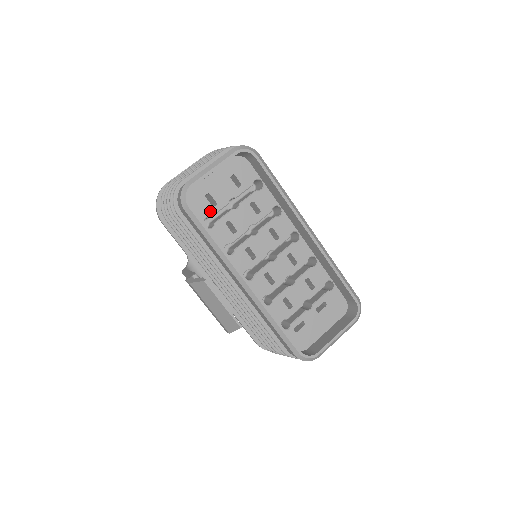
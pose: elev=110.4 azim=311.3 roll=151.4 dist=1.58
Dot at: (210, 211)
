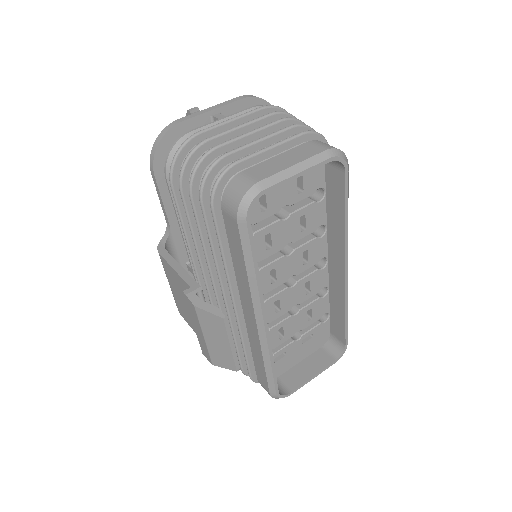
Dot at: (255, 217)
